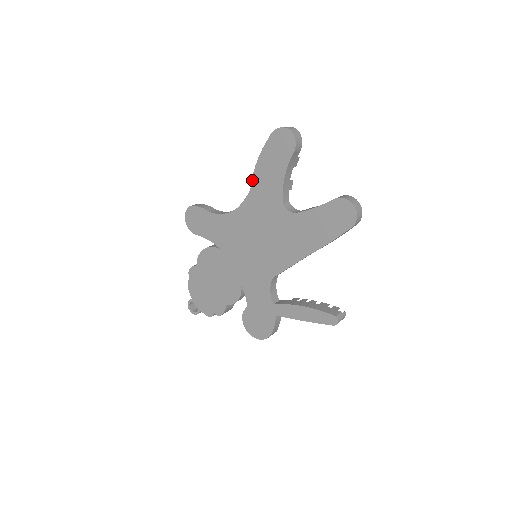
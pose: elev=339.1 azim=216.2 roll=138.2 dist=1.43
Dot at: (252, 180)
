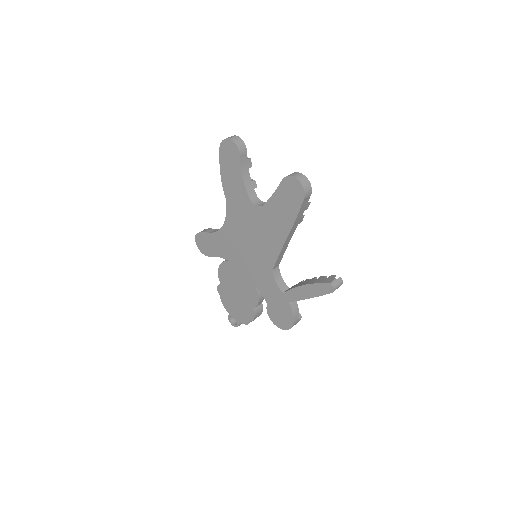
Dot at: (224, 192)
